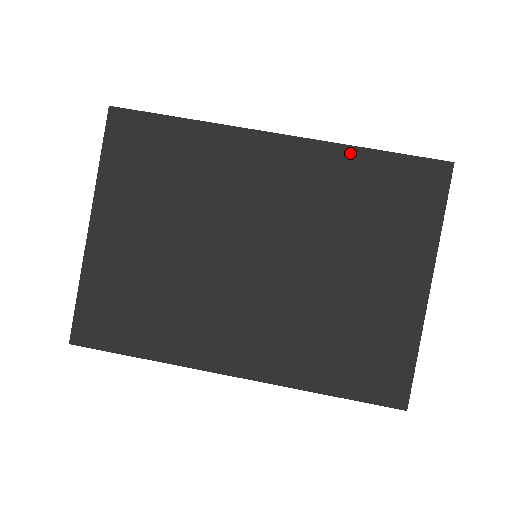
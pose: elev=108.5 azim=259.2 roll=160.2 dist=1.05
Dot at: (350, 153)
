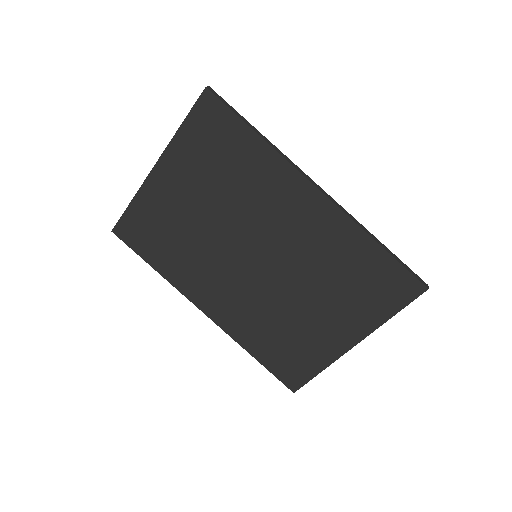
Dot at: (361, 236)
